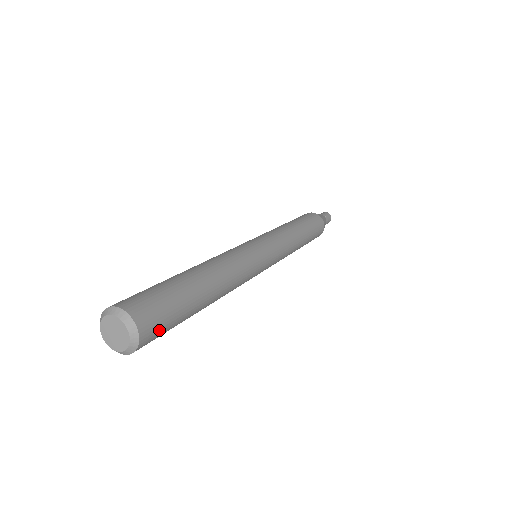
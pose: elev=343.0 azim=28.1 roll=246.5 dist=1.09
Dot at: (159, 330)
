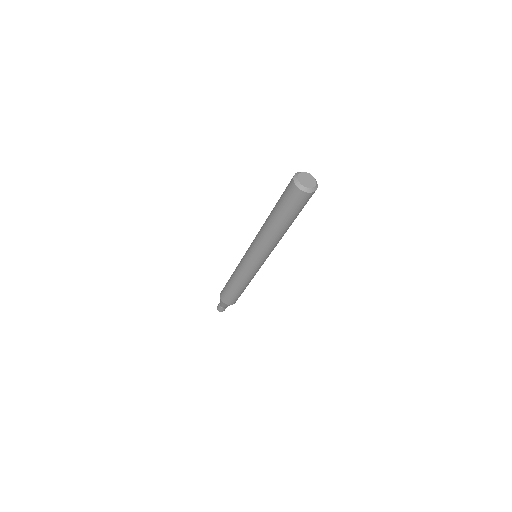
Dot at: occluded
